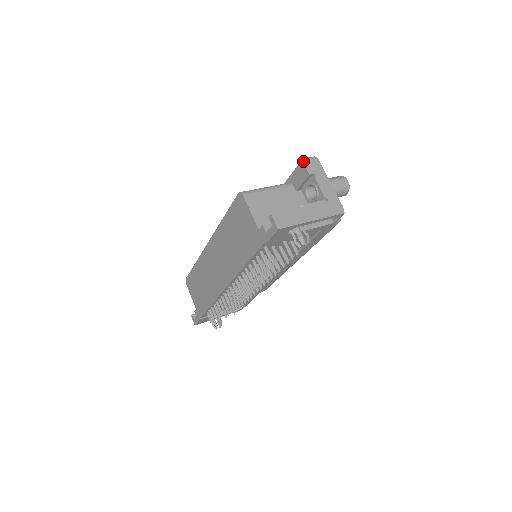
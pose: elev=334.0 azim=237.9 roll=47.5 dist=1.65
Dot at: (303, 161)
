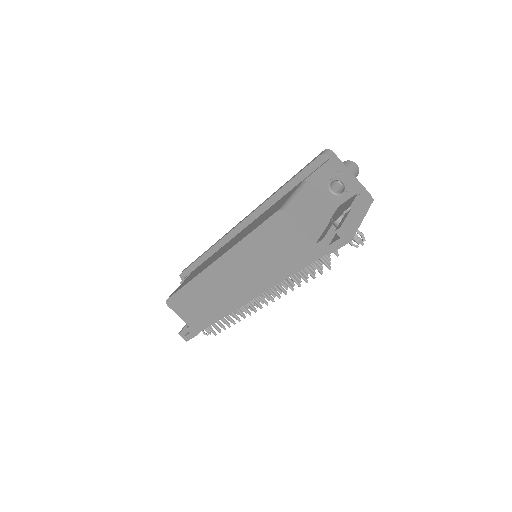
Dot at: (321, 157)
